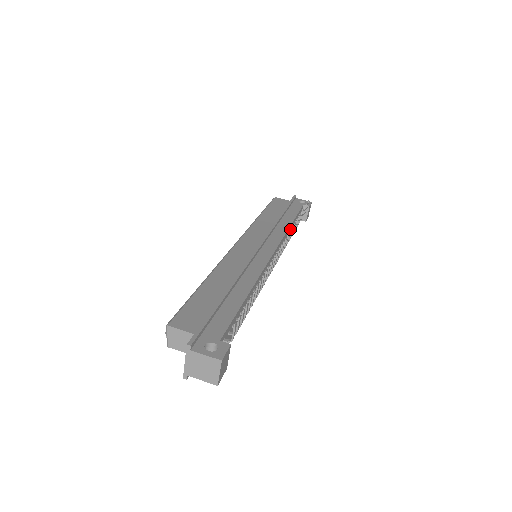
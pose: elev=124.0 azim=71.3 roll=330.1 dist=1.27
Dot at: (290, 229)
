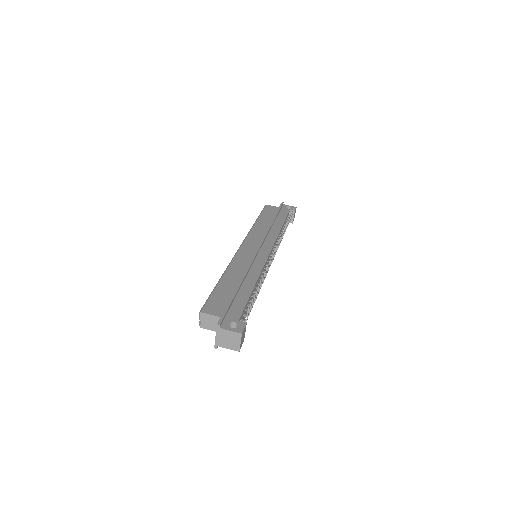
Dot at: (281, 232)
